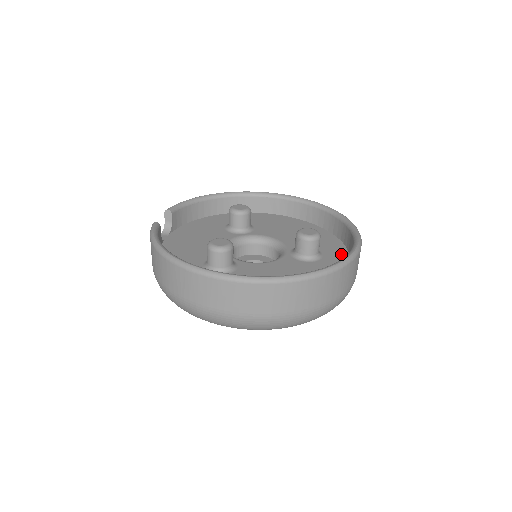
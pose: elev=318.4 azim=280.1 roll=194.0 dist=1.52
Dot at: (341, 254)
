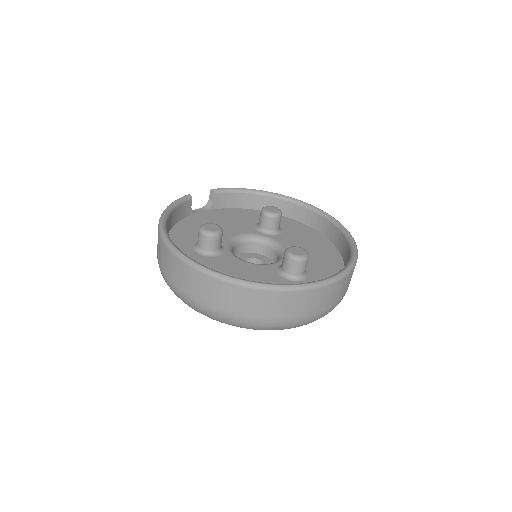
Dot at: occluded
